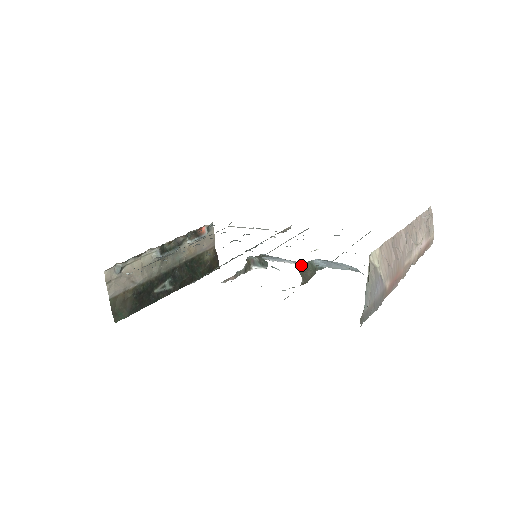
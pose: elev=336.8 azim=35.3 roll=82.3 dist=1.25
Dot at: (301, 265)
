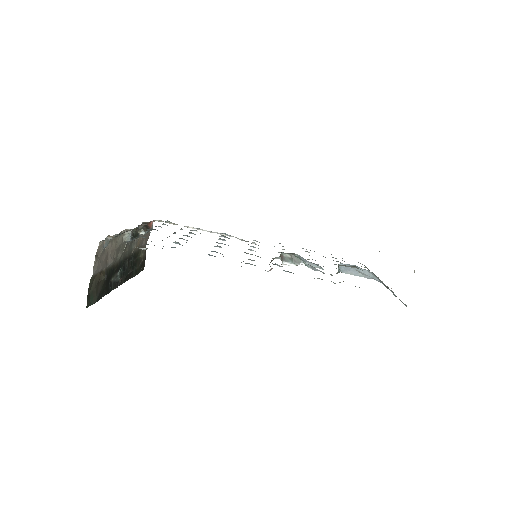
Dot at: occluded
